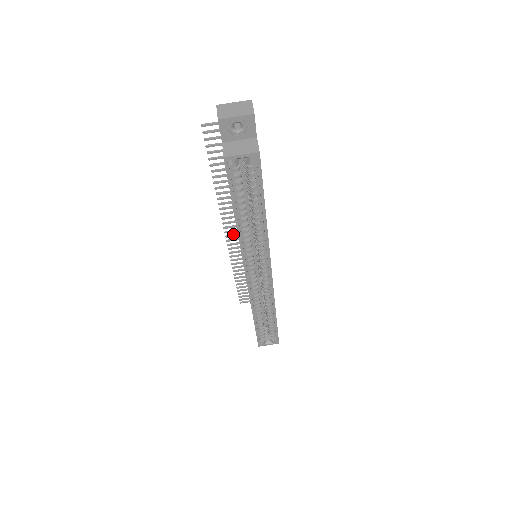
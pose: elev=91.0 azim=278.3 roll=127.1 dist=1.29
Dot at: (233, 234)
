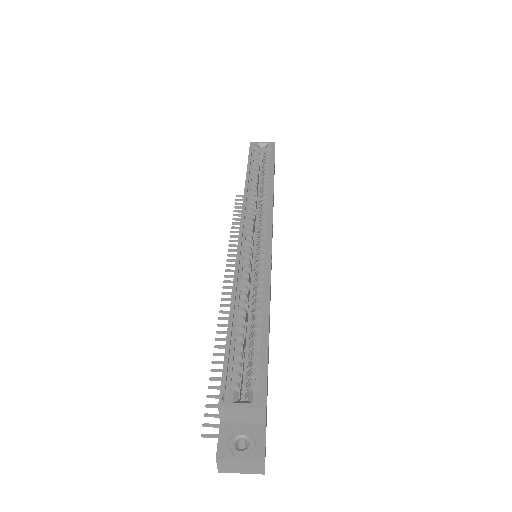
Dot at: occluded
